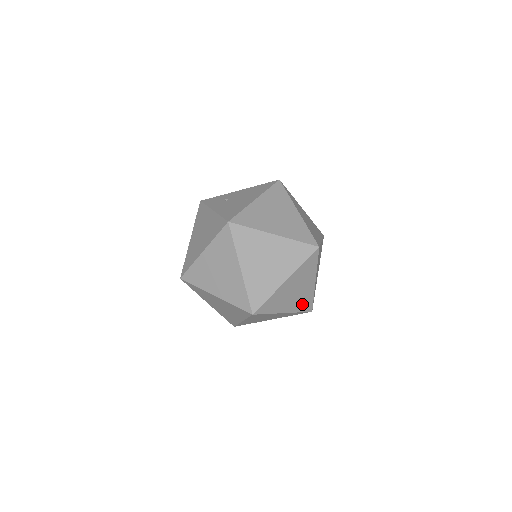
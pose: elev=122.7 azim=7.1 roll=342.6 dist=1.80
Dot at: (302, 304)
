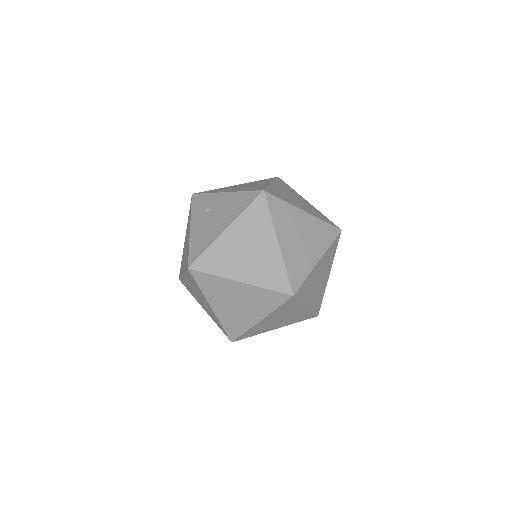
Dot at: (298, 318)
